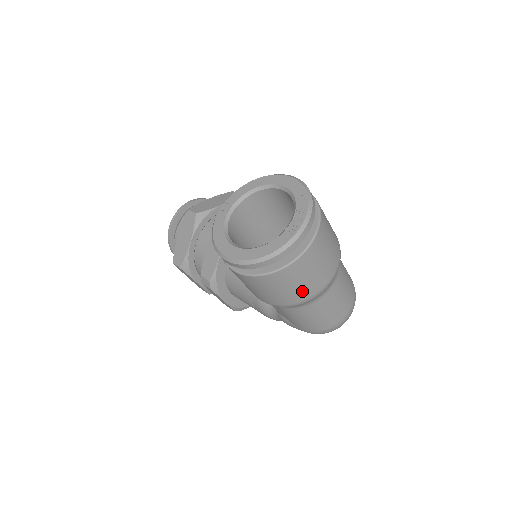
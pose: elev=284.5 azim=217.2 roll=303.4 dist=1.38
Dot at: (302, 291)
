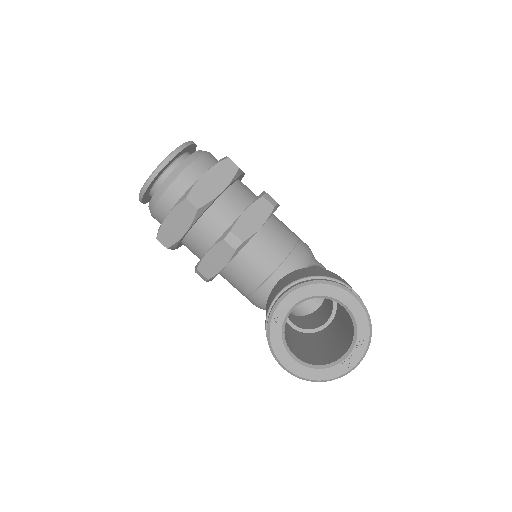
Dot at: occluded
